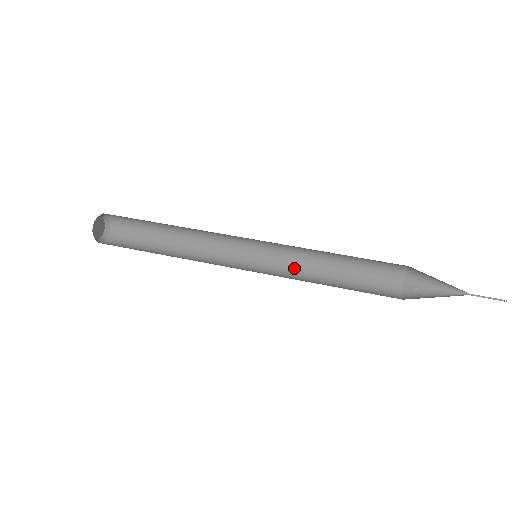
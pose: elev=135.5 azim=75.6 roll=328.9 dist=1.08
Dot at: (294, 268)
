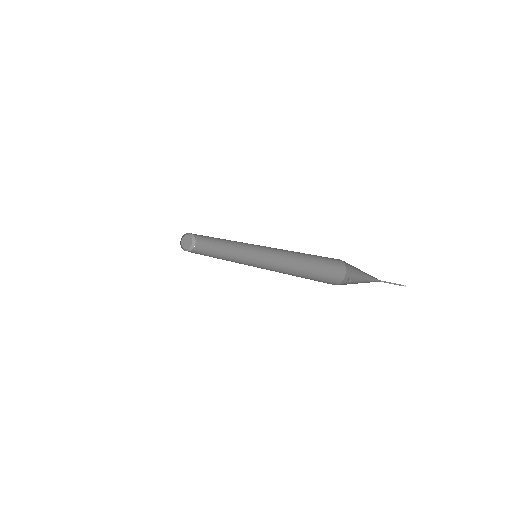
Dot at: (280, 266)
